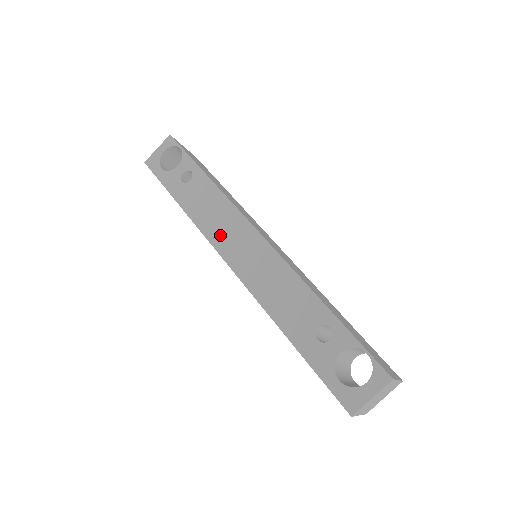
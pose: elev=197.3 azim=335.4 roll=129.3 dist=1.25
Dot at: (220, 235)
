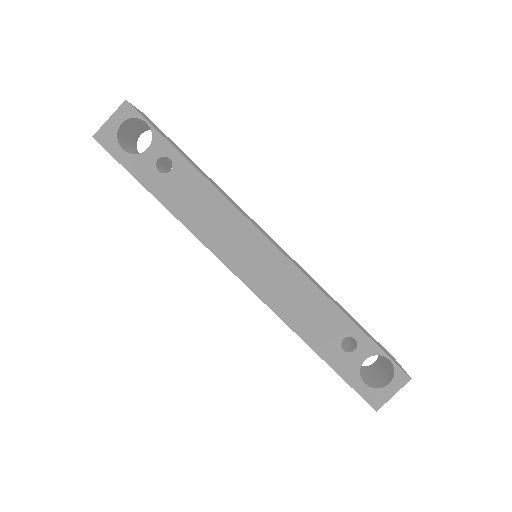
Dot at: (223, 243)
